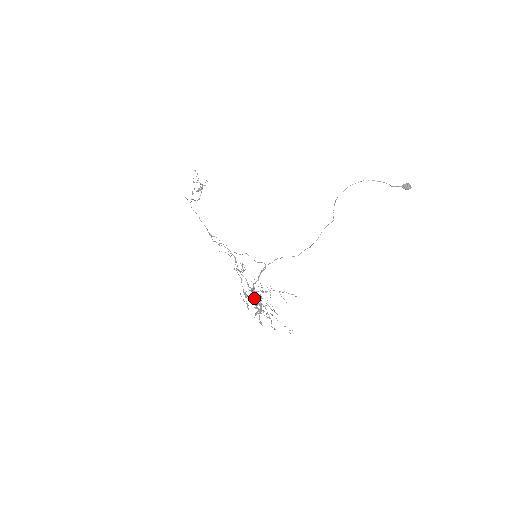
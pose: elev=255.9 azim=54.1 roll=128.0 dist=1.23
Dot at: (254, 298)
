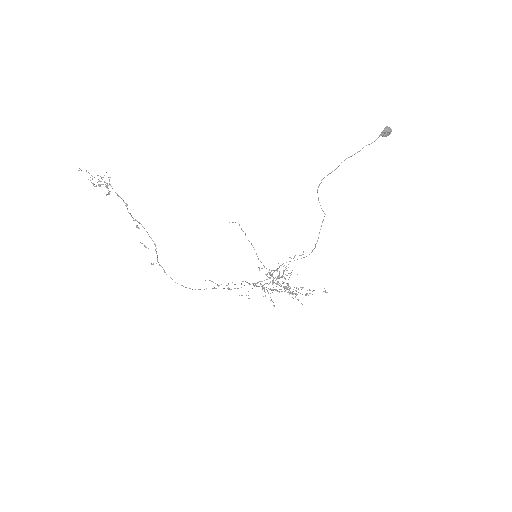
Dot at: (277, 281)
